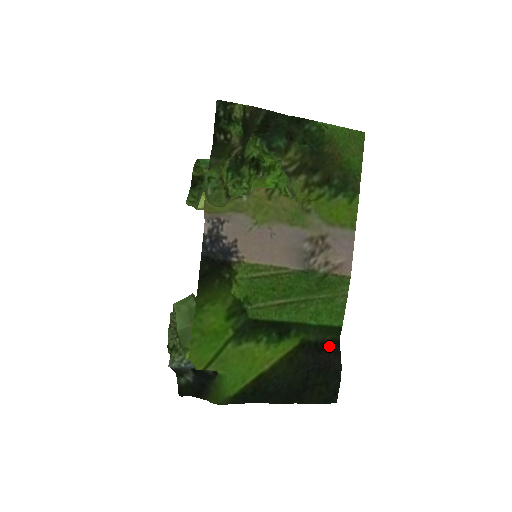
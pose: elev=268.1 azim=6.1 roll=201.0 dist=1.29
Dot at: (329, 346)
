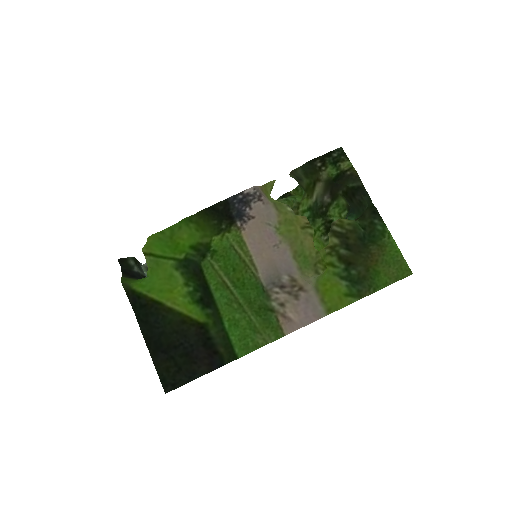
Dot at: (214, 354)
